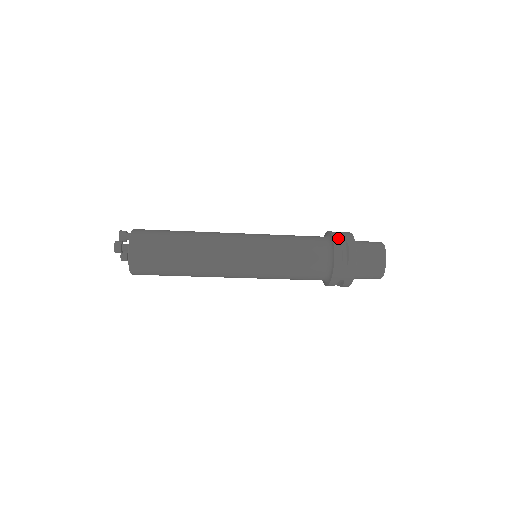
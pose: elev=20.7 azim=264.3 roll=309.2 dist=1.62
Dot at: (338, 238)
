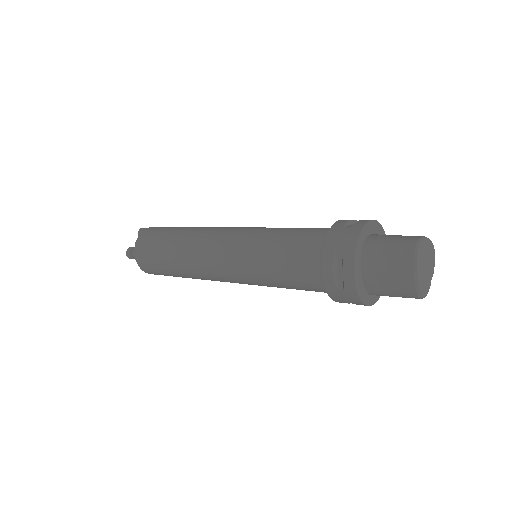
Dot at: (331, 245)
